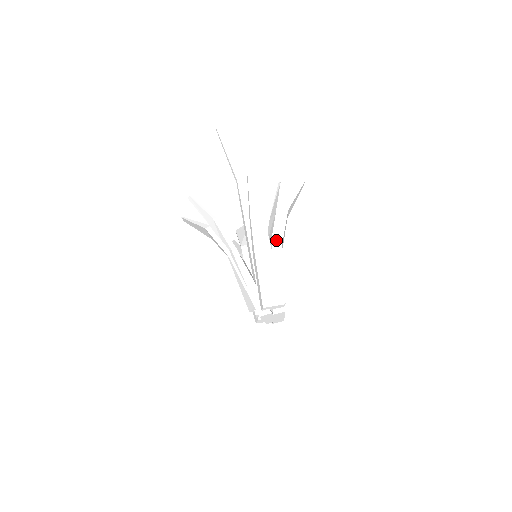
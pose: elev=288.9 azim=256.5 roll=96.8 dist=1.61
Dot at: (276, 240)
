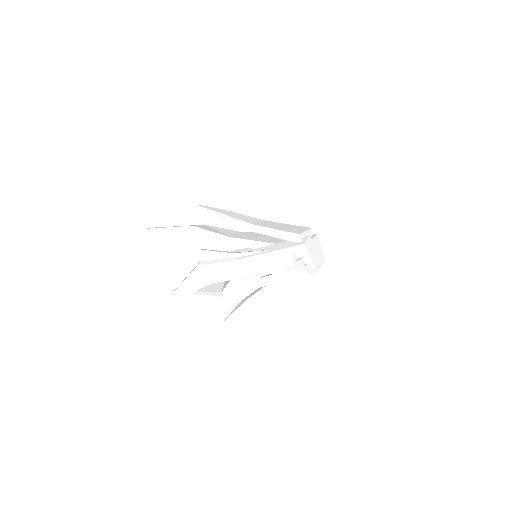
Dot at: occluded
